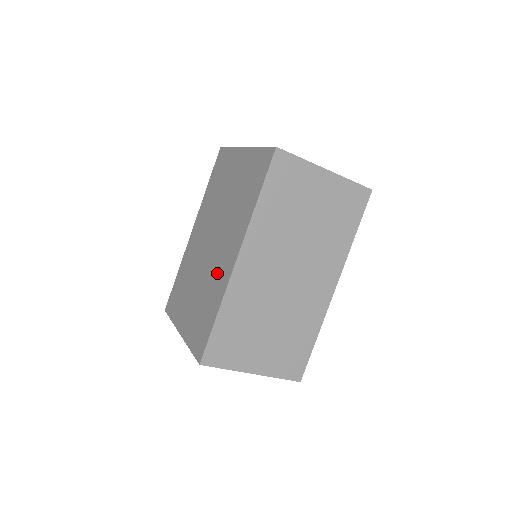
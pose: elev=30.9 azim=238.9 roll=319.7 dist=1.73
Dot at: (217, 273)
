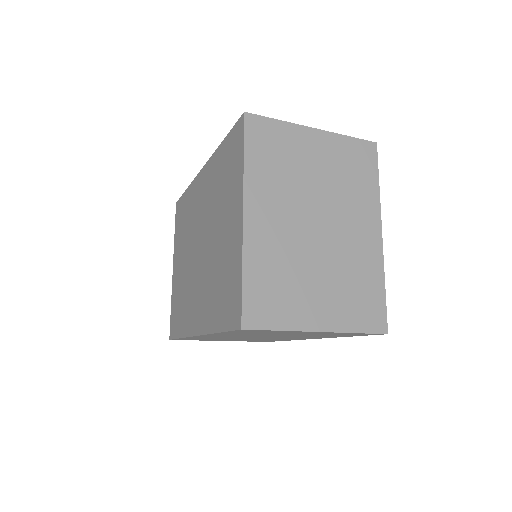
Dot at: (190, 301)
